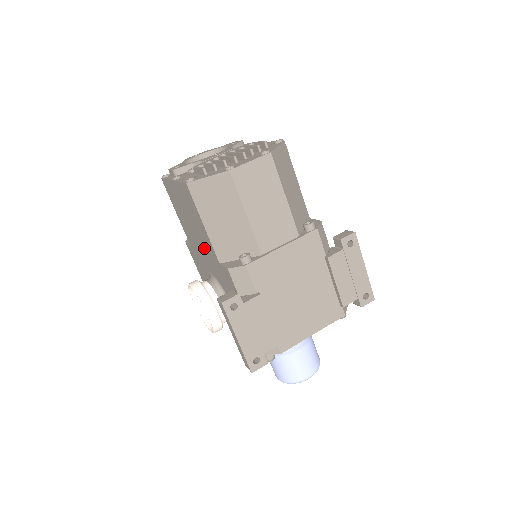
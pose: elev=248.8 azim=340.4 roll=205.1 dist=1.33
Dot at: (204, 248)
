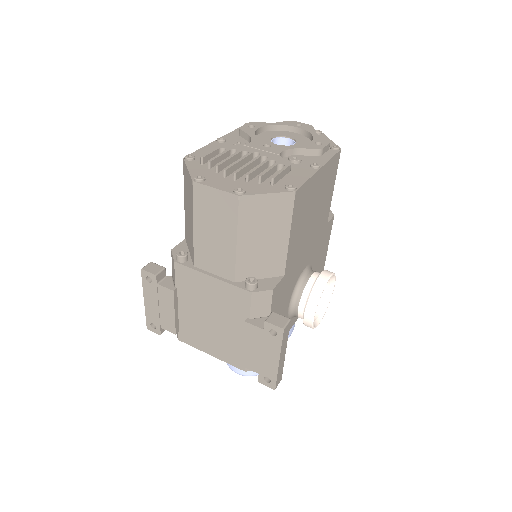
Dot at: occluded
